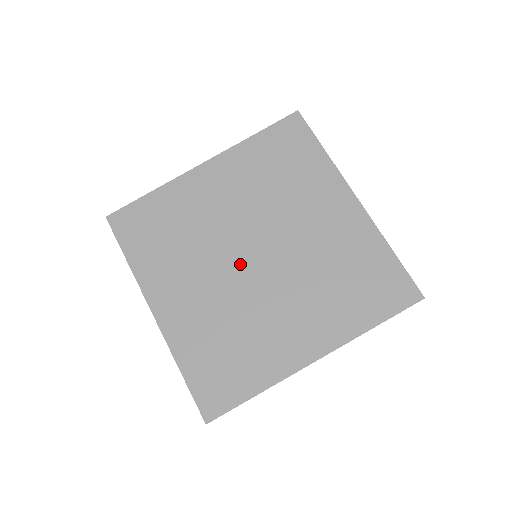
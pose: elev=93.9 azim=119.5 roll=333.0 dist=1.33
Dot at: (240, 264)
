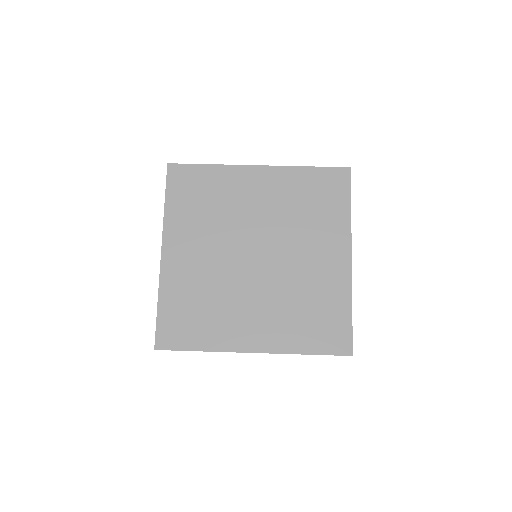
Dot at: (241, 255)
